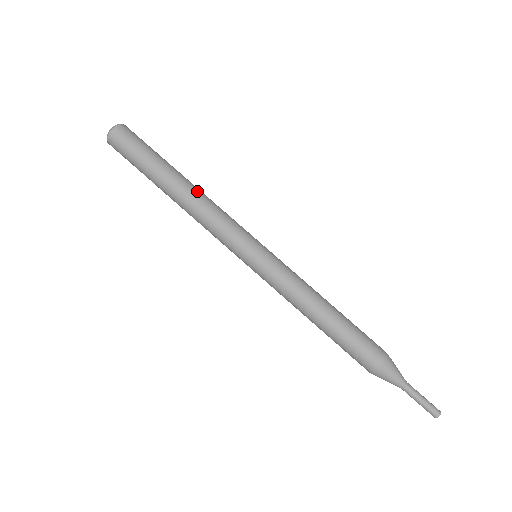
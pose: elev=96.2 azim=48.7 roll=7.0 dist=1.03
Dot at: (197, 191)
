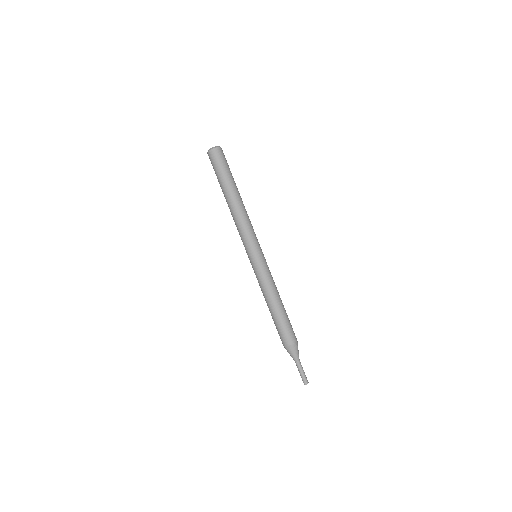
Dot at: occluded
